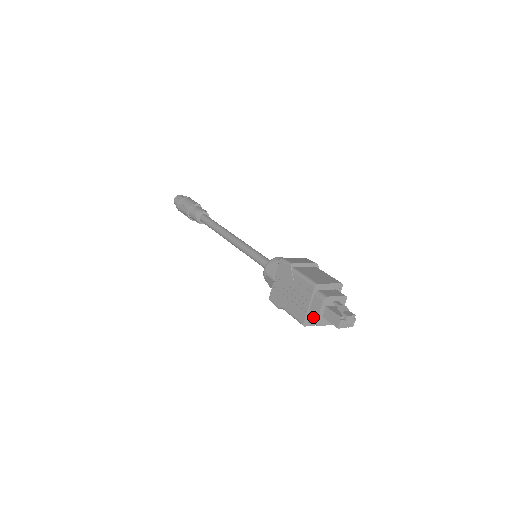
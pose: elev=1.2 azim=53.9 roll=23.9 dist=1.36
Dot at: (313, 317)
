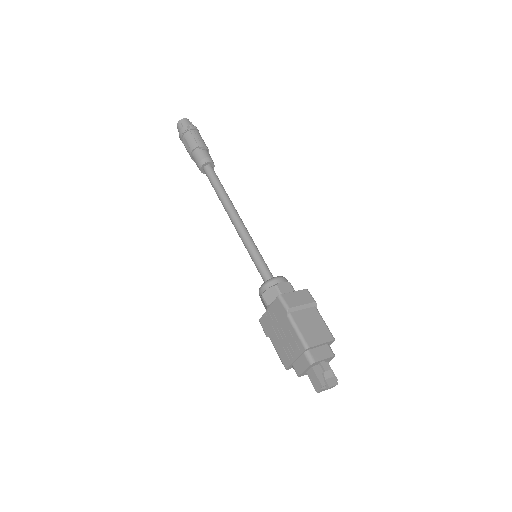
Dot at: (297, 370)
